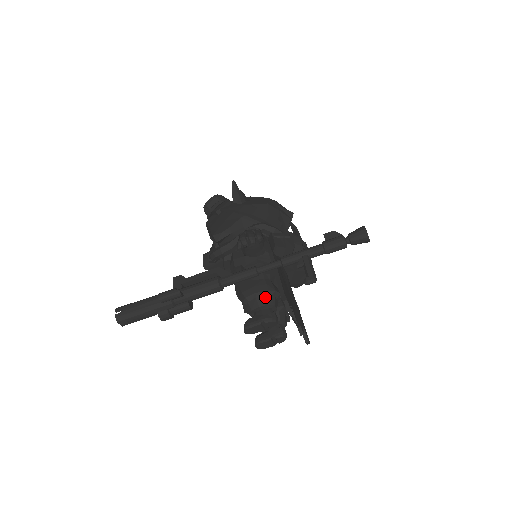
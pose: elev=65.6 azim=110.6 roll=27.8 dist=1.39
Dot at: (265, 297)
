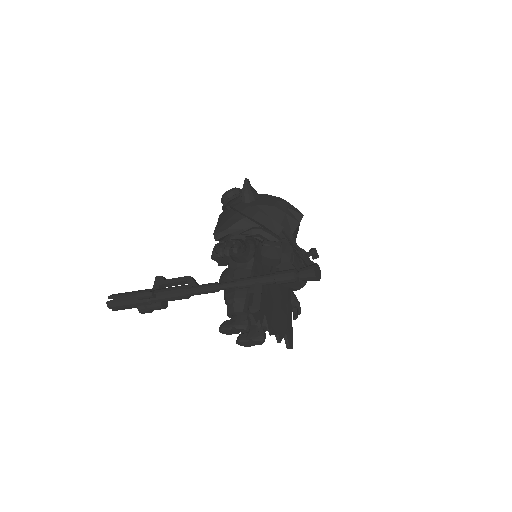
Dot at: (241, 304)
